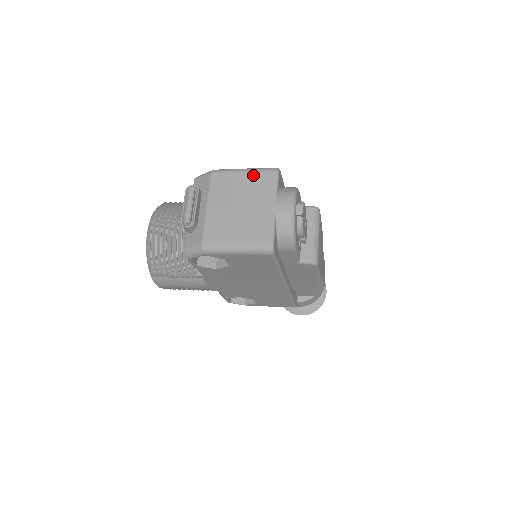
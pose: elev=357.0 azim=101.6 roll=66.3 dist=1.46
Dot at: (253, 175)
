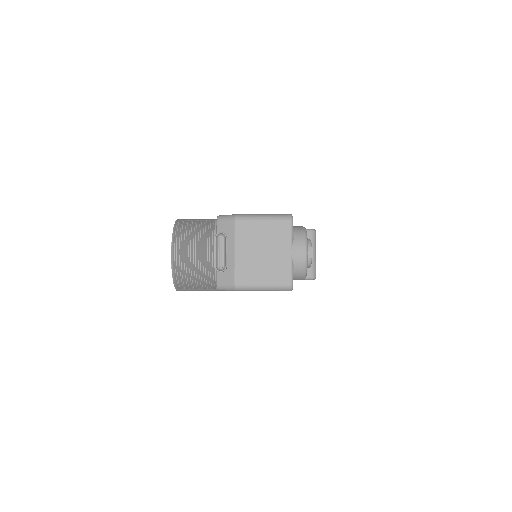
Dot at: (272, 223)
